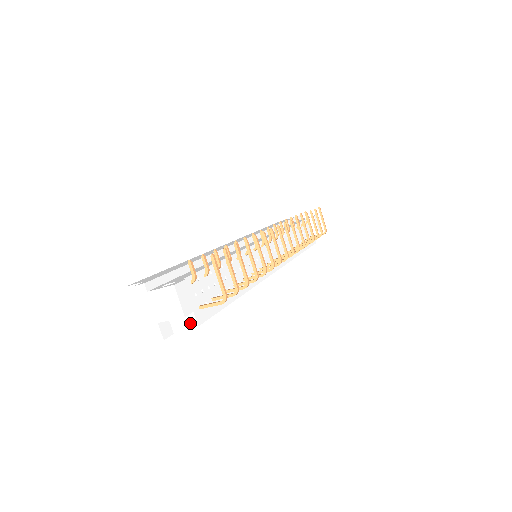
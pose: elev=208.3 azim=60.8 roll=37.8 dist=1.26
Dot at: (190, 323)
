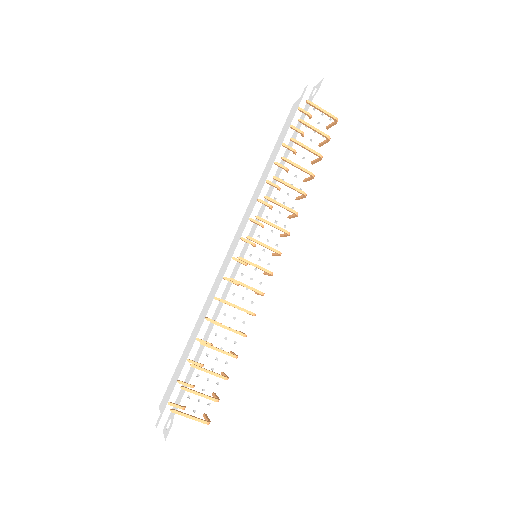
Dot at: (206, 426)
